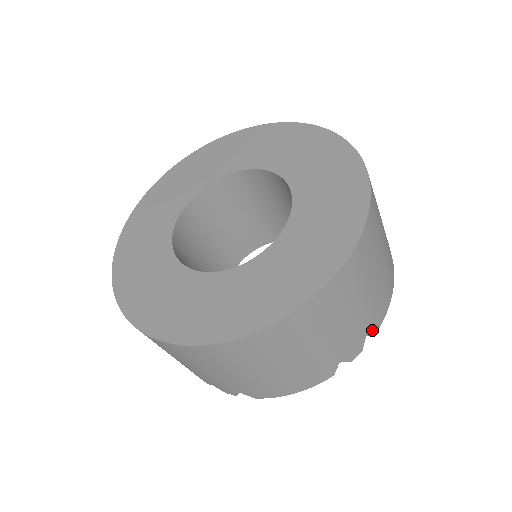
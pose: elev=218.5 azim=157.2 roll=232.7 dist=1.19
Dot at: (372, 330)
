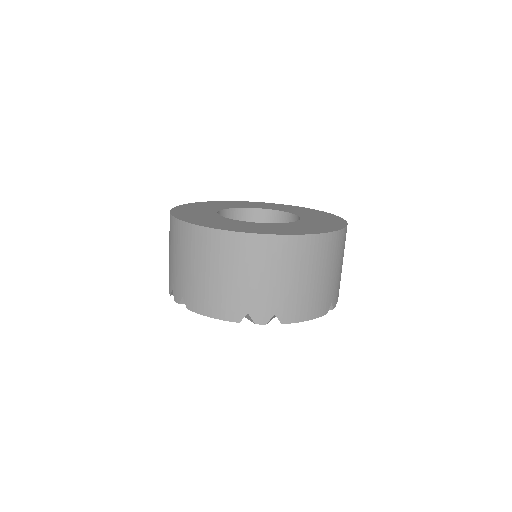
Dot at: (281, 316)
